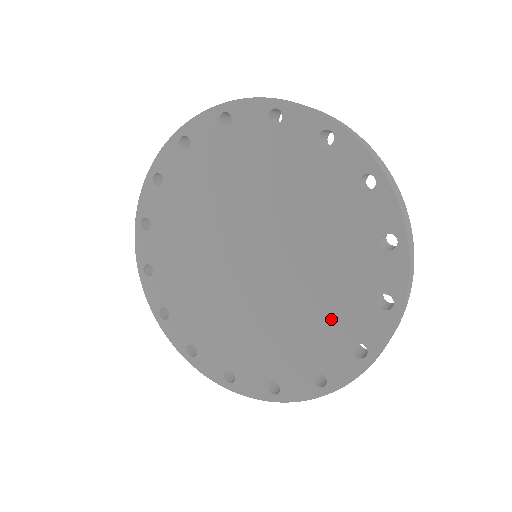
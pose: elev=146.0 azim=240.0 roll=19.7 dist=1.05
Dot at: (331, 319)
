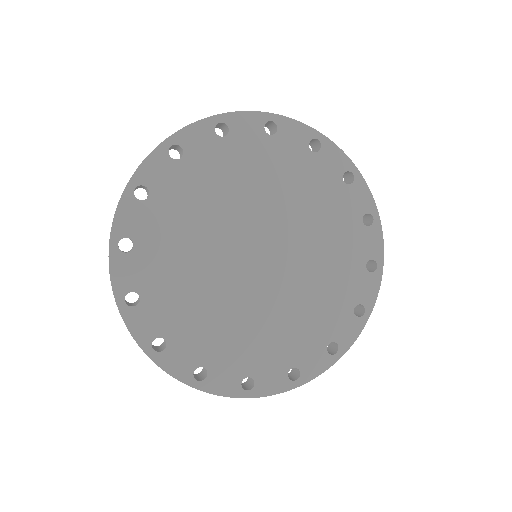
Dot at: (336, 292)
